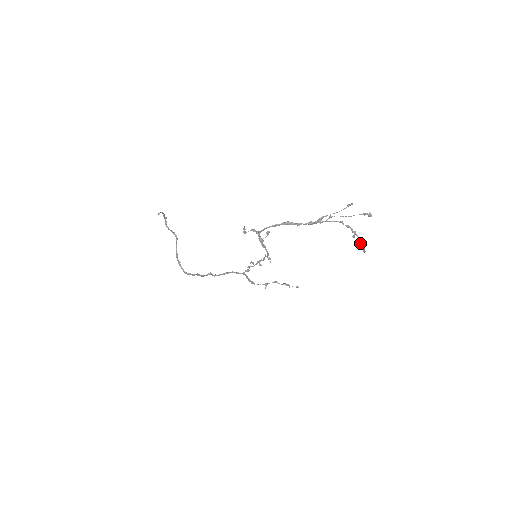
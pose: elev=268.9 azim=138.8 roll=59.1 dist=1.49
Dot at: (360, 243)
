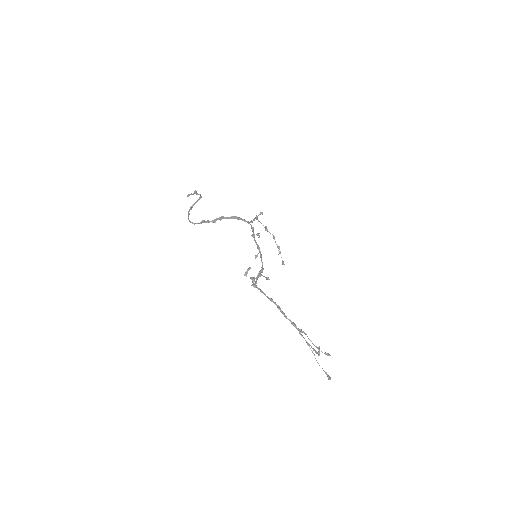
Dot at: occluded
